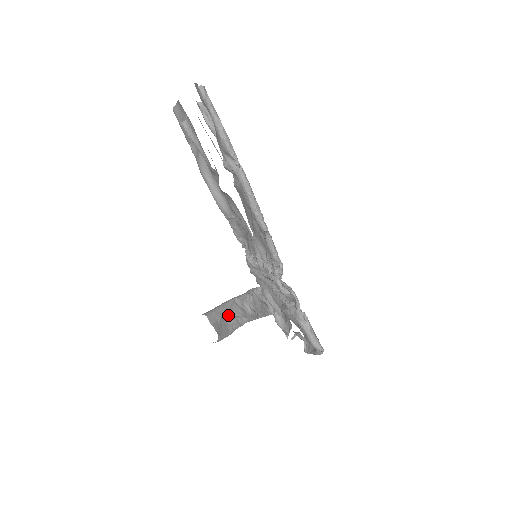
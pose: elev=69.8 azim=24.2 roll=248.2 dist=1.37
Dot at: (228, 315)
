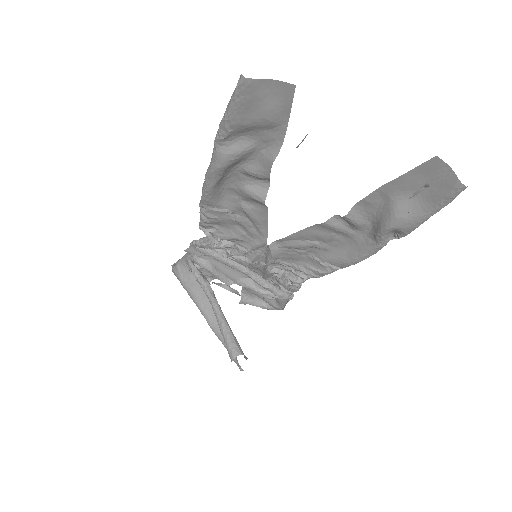
Dot at: occluded
